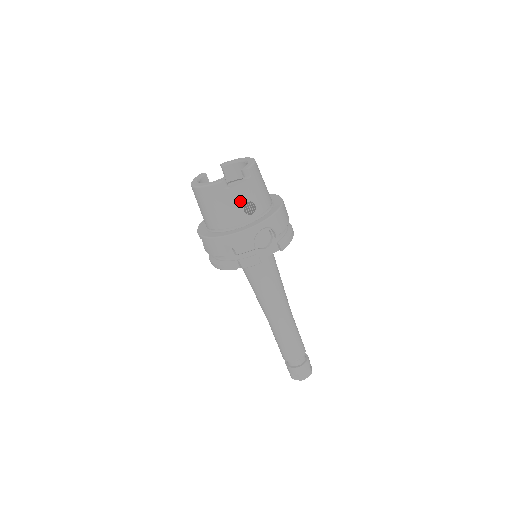
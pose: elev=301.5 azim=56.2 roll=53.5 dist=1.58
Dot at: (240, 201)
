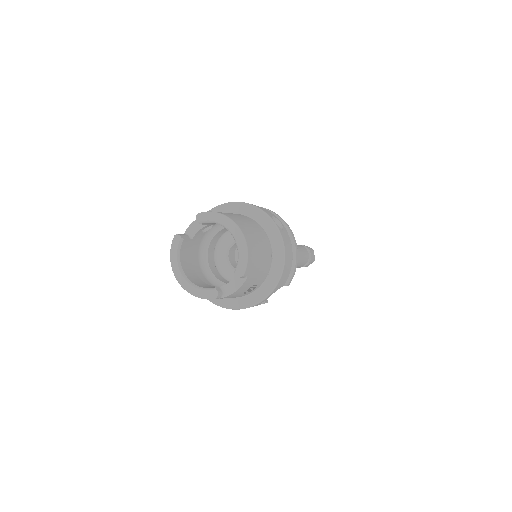
Dot at: (239, 294)
